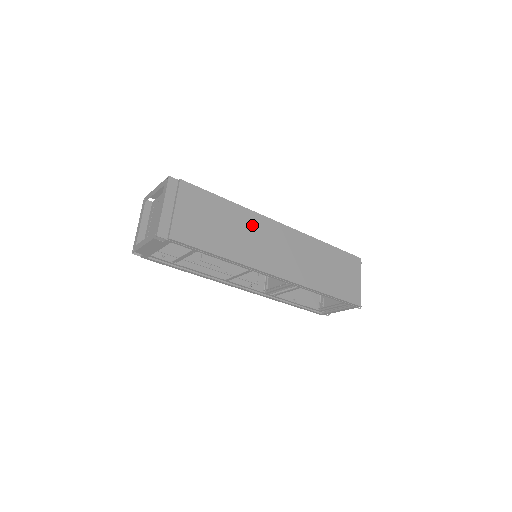
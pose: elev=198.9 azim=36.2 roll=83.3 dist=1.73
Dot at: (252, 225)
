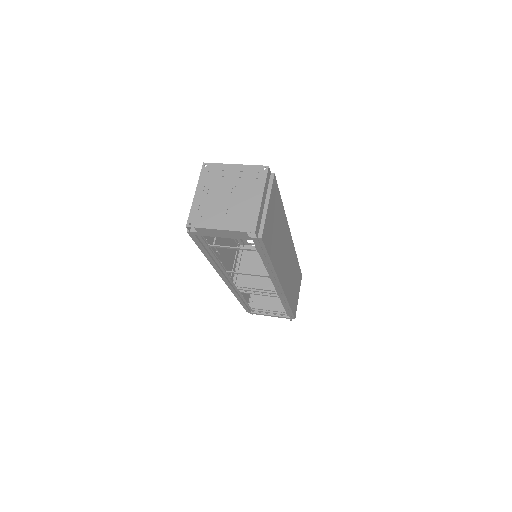
Dot at: (284, 234)
